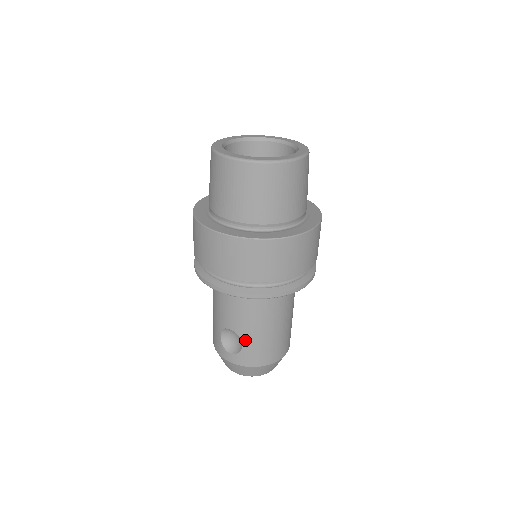
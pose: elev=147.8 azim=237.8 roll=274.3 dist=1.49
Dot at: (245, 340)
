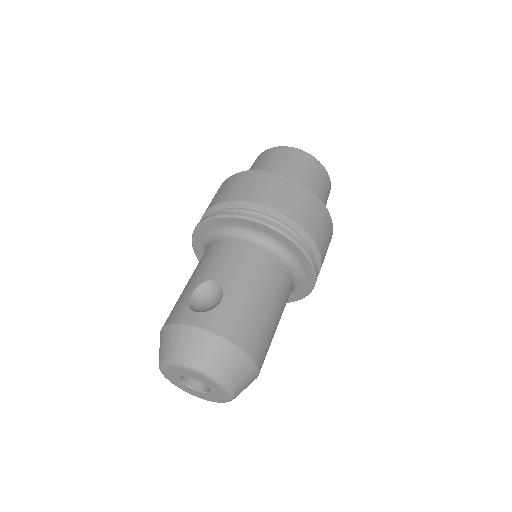
Dot at: (228, 294)
